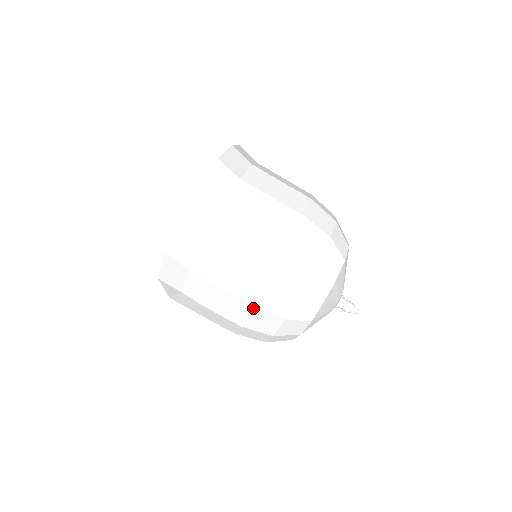
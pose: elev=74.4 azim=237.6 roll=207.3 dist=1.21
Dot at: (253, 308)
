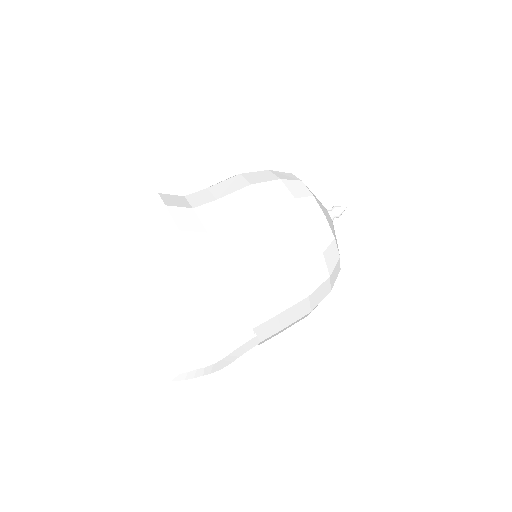
Dot at: (269, 209)
